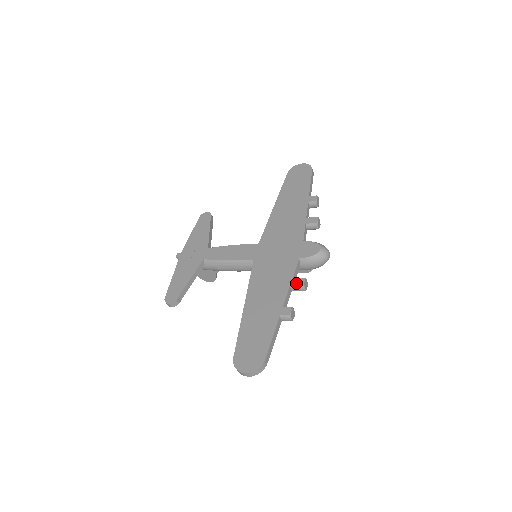
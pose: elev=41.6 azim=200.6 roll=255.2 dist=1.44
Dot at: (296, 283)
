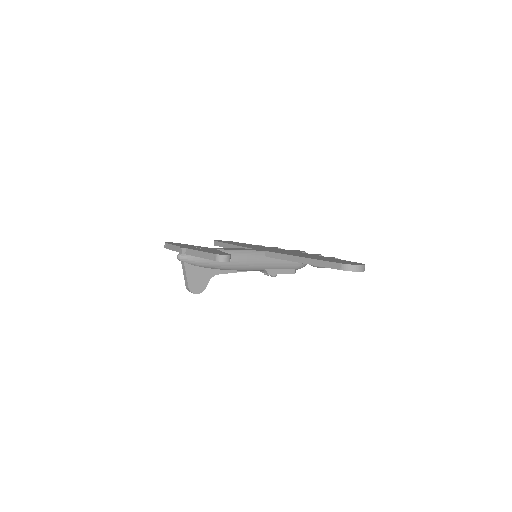
Dot at: (316, 254)
